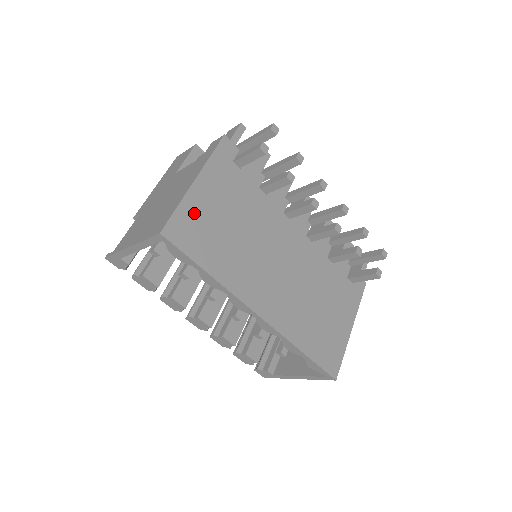
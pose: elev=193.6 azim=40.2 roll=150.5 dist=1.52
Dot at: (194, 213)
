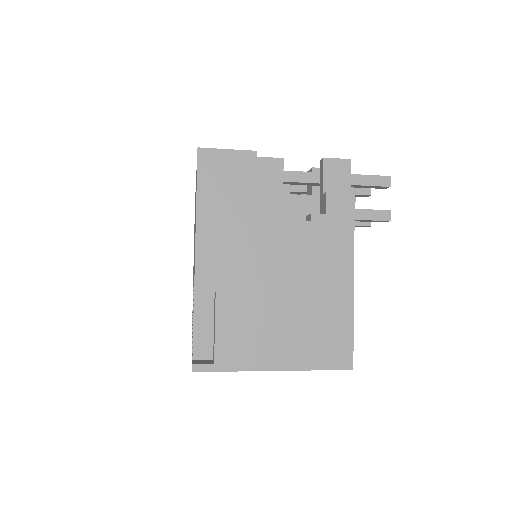
Dot at: occluded
